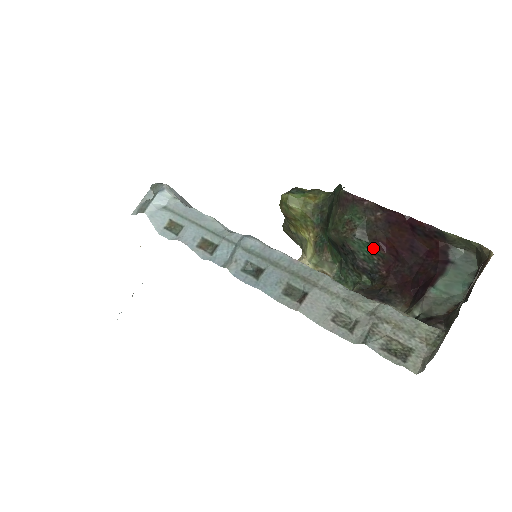
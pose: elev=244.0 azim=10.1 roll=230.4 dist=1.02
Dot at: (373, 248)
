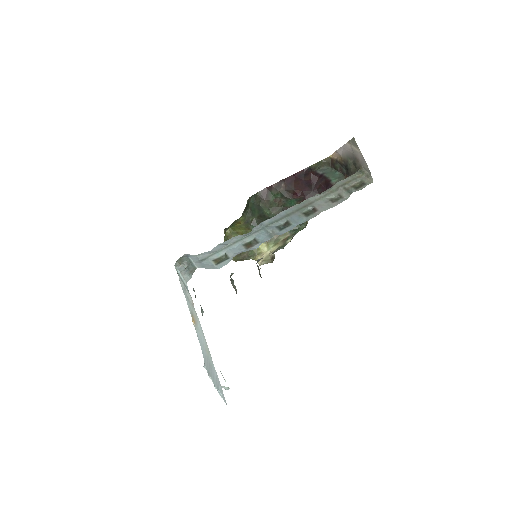
Dot at: (294, 200)
